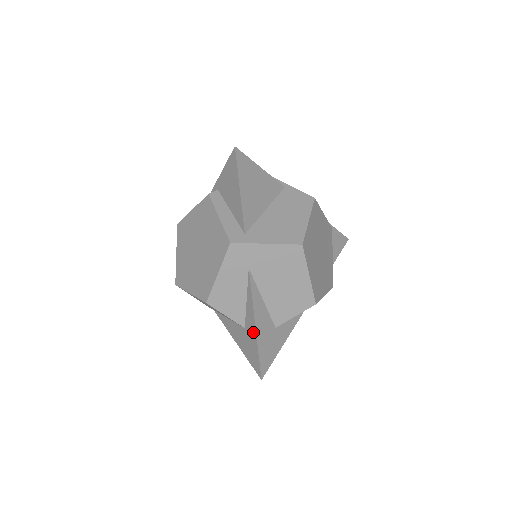
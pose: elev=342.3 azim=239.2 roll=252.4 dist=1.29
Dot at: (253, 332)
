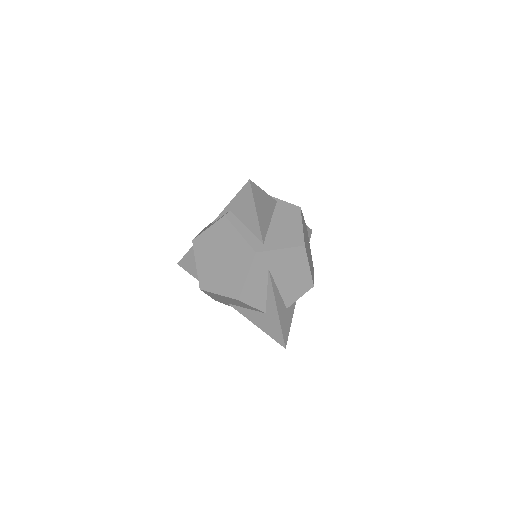
Dot at: (275, 315)
